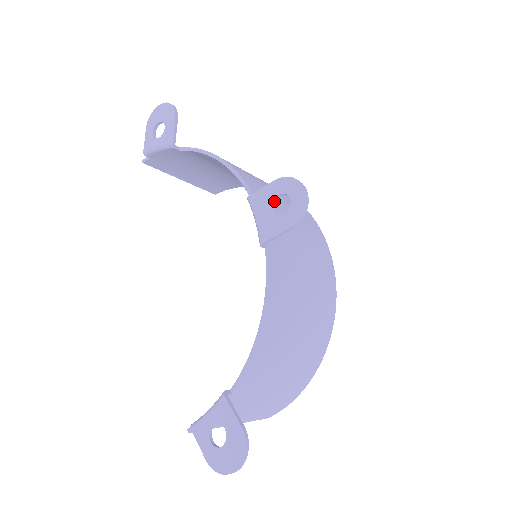
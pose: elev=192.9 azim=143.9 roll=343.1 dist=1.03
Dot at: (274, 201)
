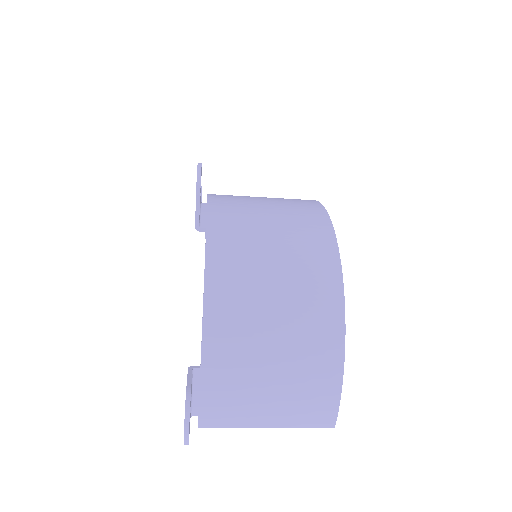
Dot at: occluded
